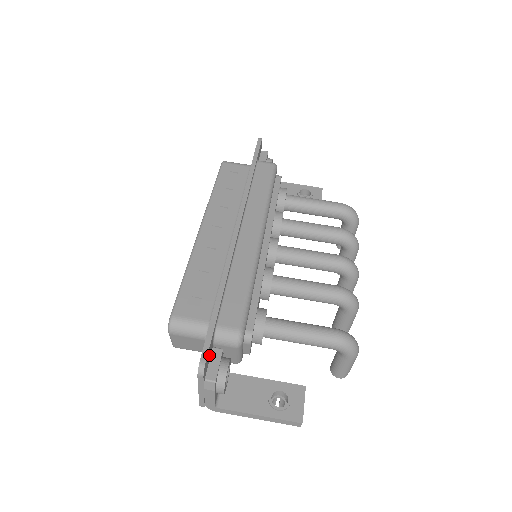
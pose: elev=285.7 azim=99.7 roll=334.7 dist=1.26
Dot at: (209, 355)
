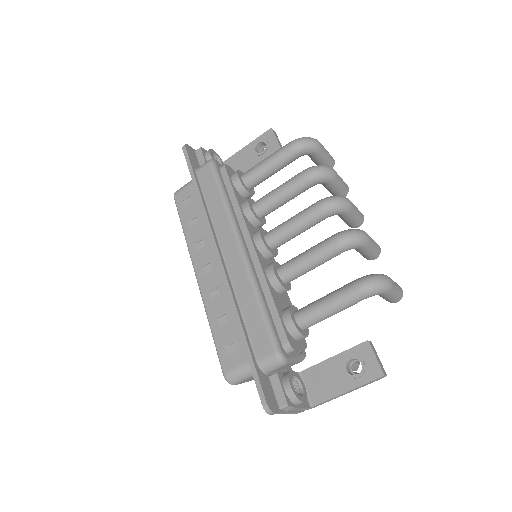
Dot at: (268, 389)
